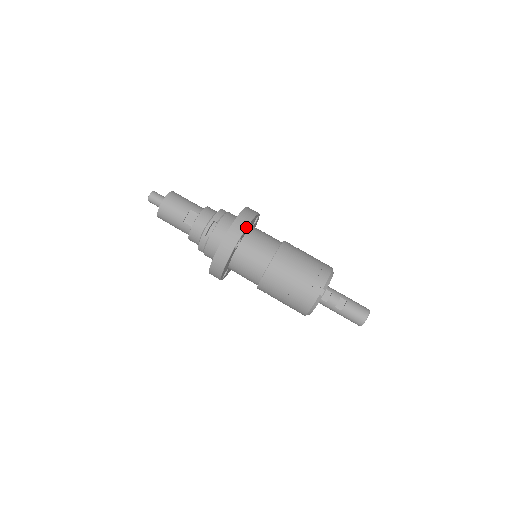
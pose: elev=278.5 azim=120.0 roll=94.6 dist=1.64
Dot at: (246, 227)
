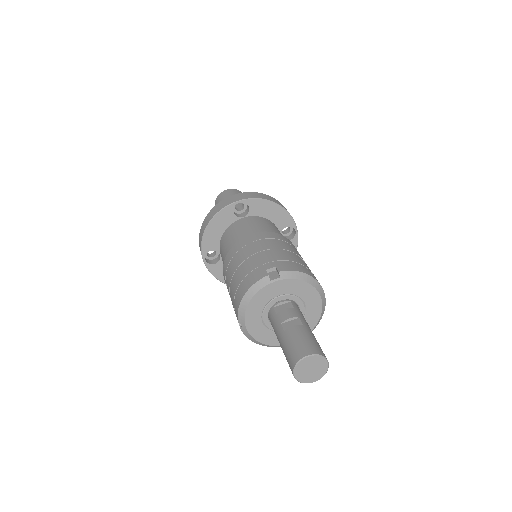
Dot at: (262, 198)
